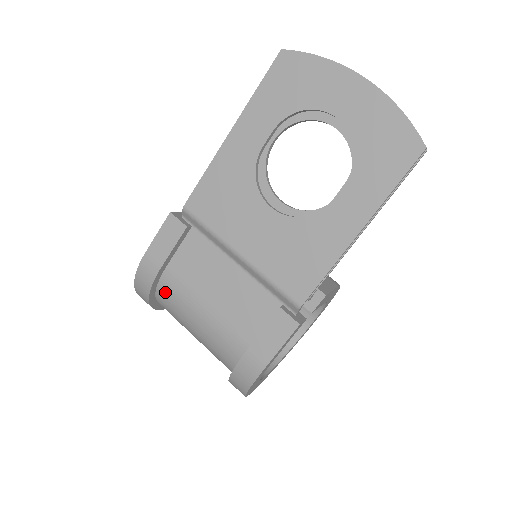
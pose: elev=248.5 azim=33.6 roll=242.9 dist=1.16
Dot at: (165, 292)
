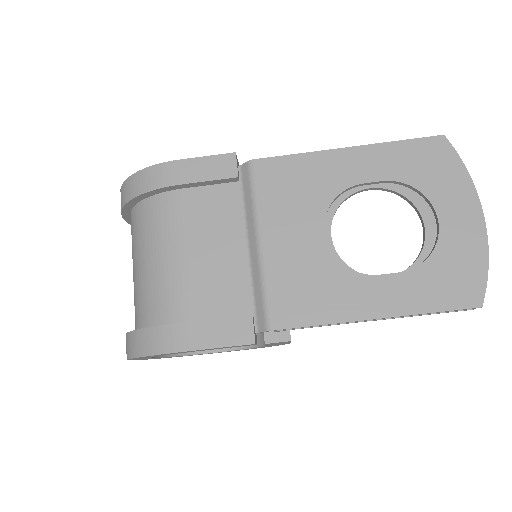
Dot at: (157, 207)
